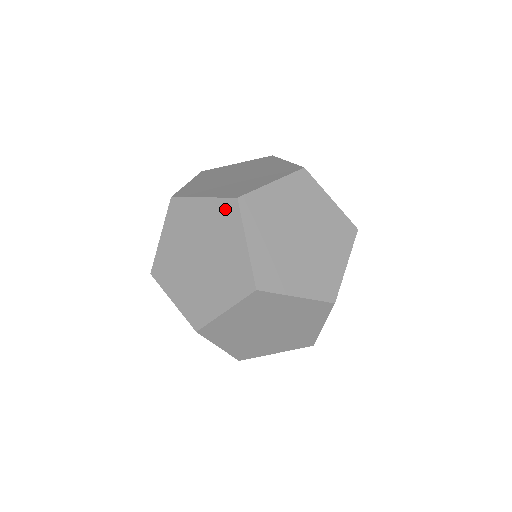
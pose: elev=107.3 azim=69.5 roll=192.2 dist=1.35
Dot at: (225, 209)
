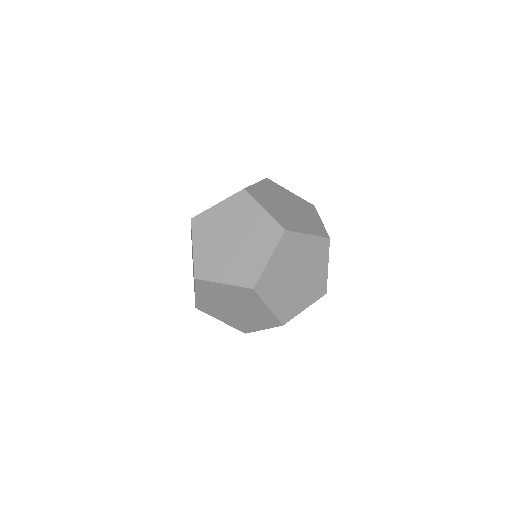
Dot at: (238, 200)
